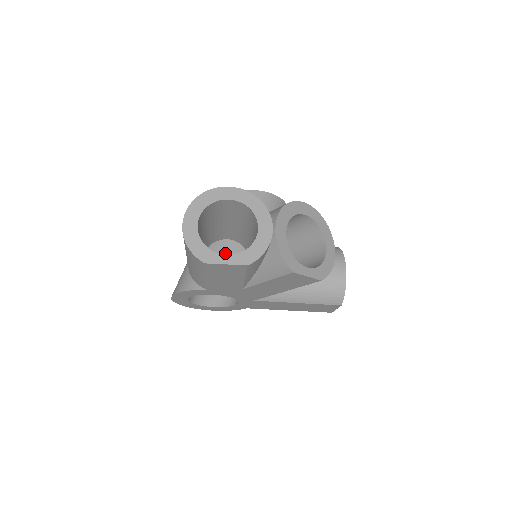
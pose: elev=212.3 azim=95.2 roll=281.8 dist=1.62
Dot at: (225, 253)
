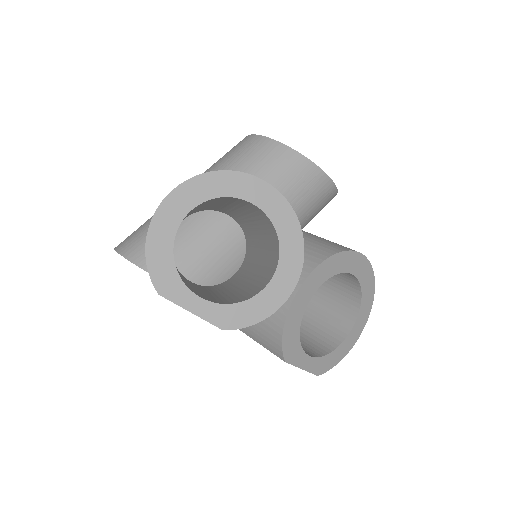
Dot at: (215, 236)
